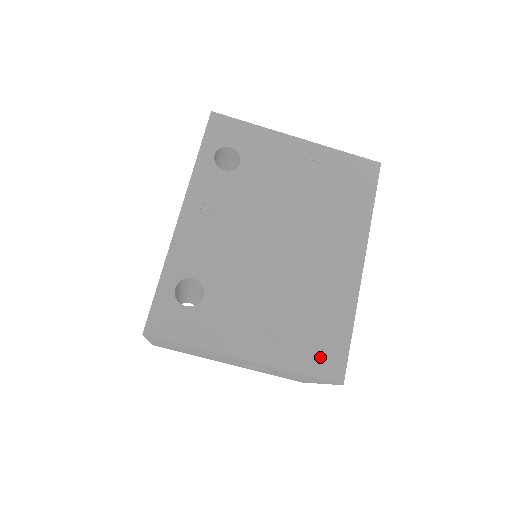
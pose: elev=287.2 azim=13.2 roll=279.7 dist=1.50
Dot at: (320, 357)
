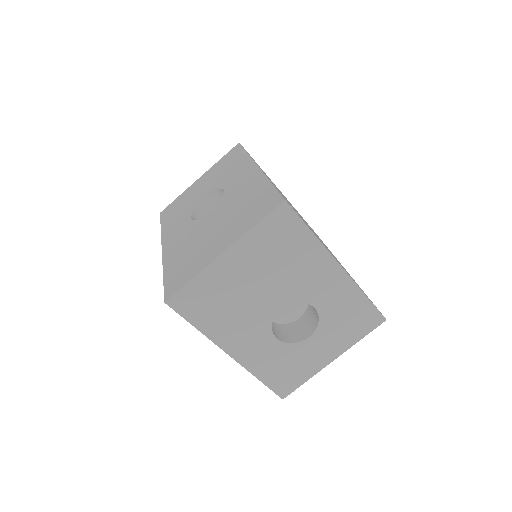
Dot at: occluded
